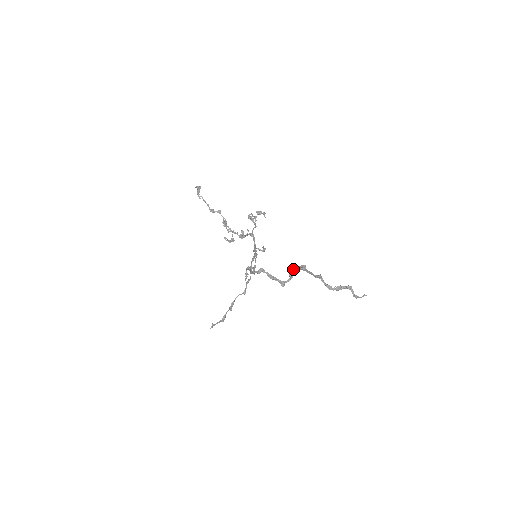
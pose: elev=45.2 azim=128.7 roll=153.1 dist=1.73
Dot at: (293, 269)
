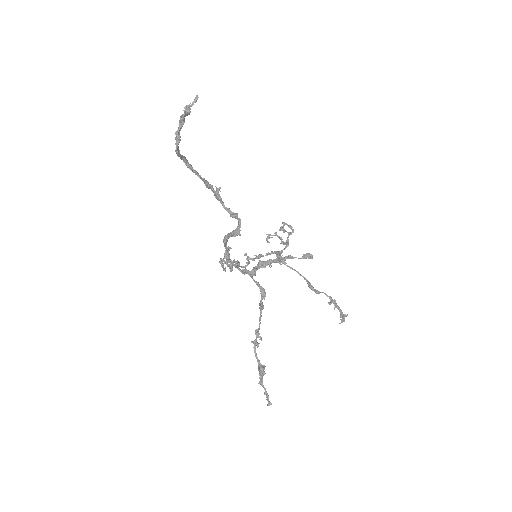
Dot at: (221, 203)
